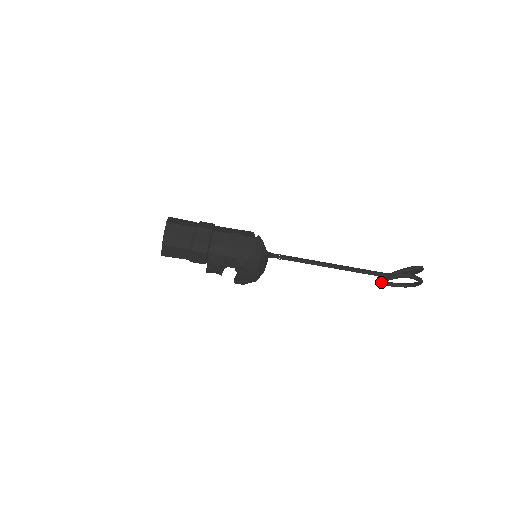
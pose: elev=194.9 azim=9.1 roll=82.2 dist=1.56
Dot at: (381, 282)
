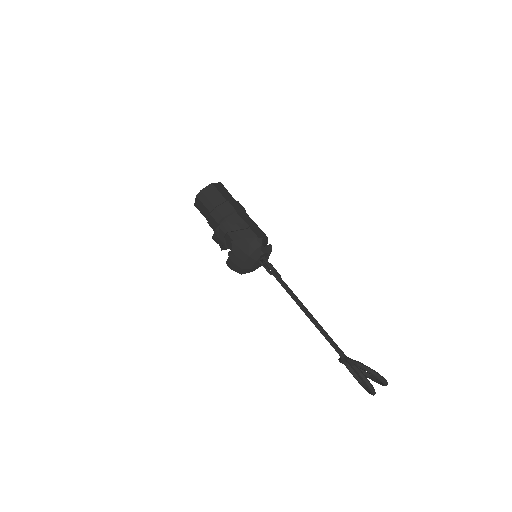
Dot at: (346, 365)
